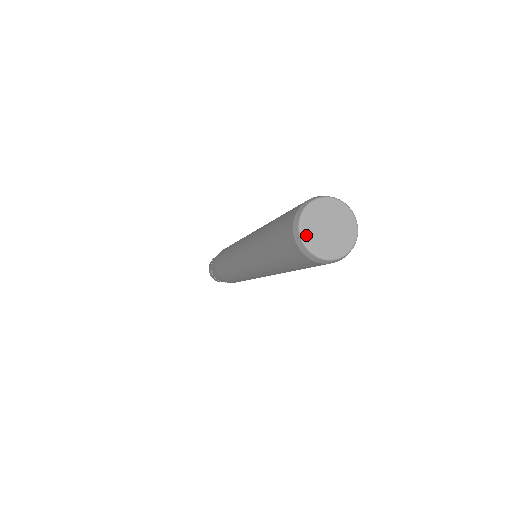
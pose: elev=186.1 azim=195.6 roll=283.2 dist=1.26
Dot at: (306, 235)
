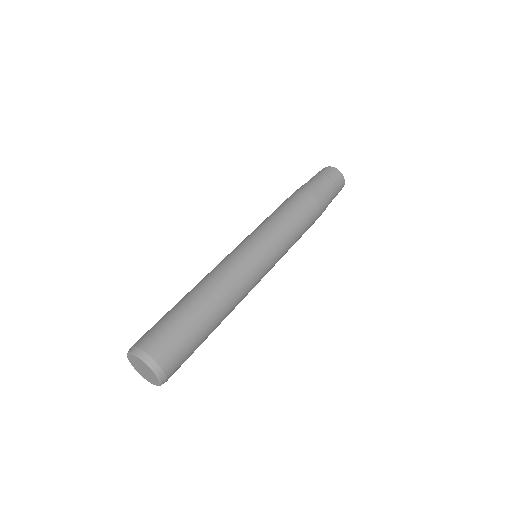
Dot at: (130, 357)
